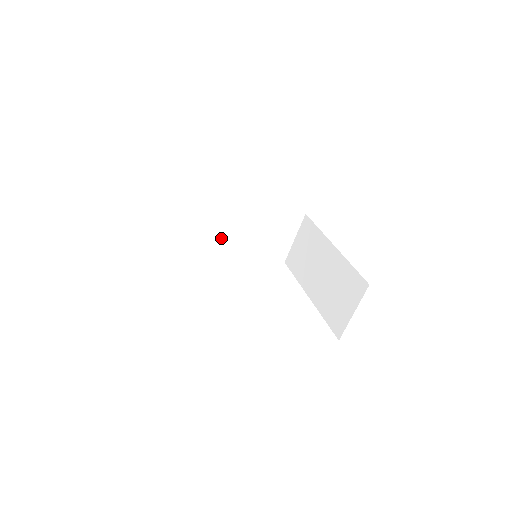
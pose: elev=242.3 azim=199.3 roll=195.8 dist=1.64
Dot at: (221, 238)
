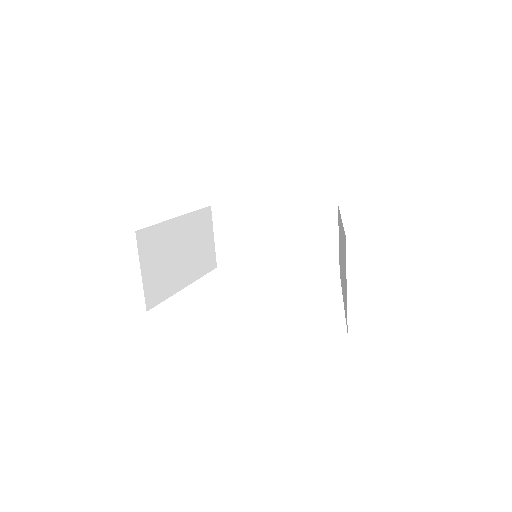
Dot at: (259, 260)
